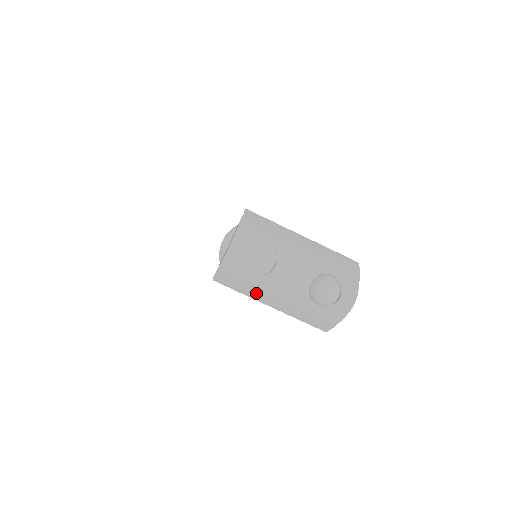
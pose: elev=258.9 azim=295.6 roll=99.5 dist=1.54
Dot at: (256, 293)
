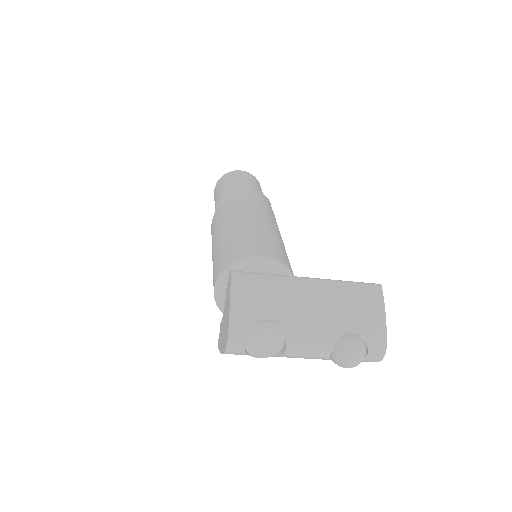
Dot at: occluded
